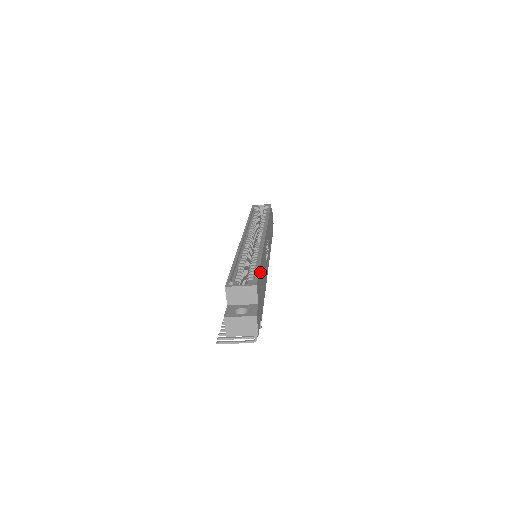
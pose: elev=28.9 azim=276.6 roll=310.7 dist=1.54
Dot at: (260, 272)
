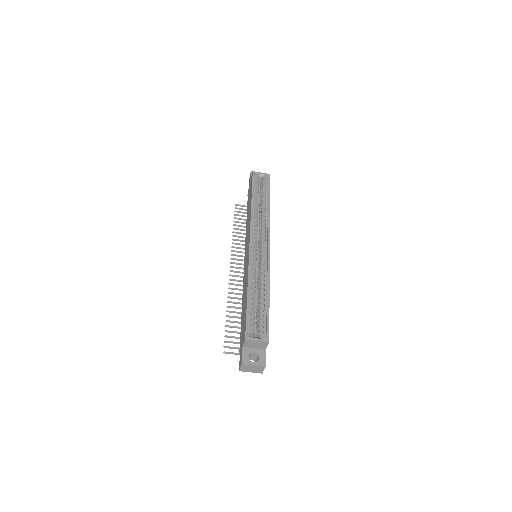
Dot at: occluded
